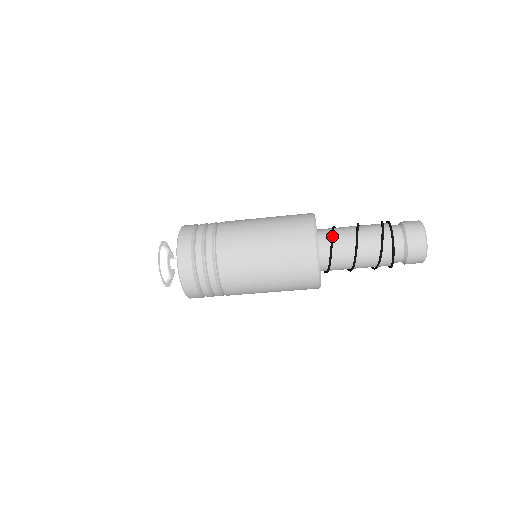
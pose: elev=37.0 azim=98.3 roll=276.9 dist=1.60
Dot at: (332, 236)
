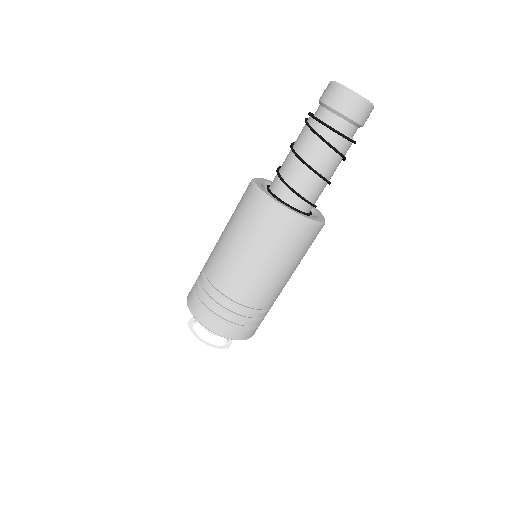
Dot at: (281, 180)
